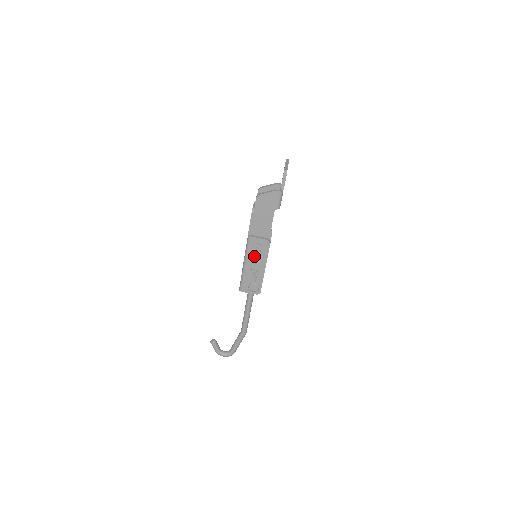
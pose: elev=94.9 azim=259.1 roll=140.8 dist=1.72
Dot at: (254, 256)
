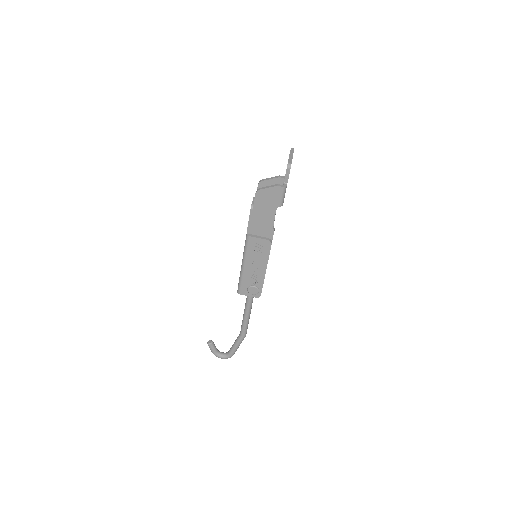
Dot at: (253, 257)
